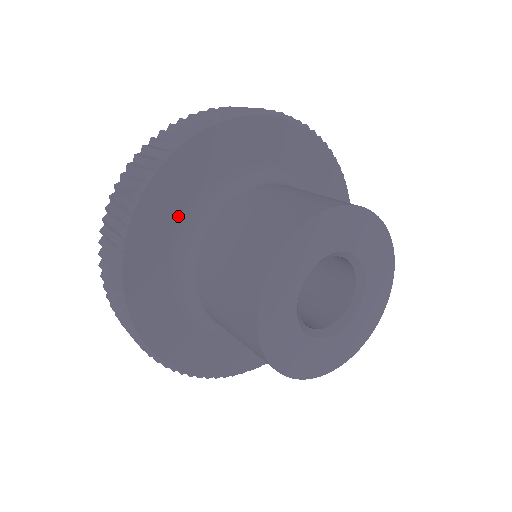
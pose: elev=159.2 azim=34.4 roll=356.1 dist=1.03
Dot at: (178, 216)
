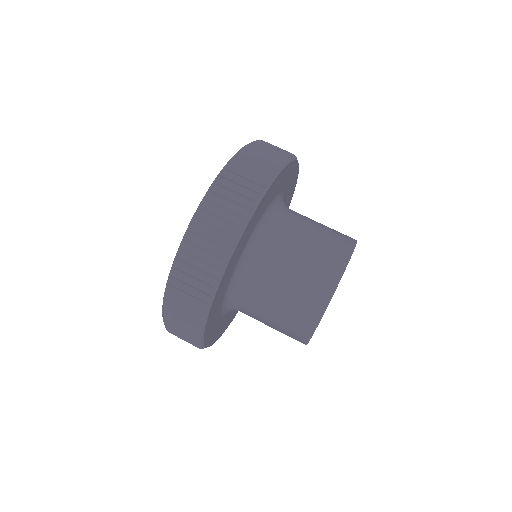
Dot at: (221, 304)
